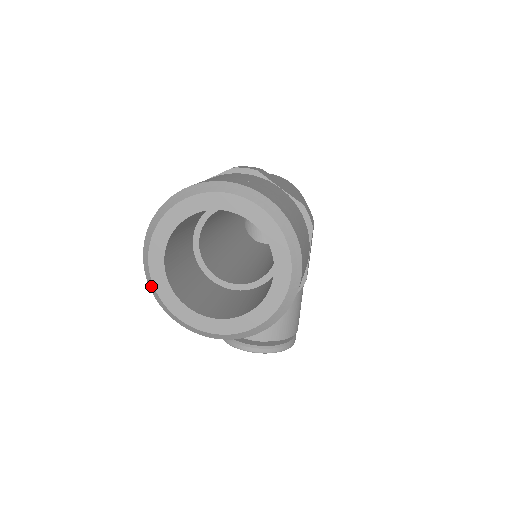
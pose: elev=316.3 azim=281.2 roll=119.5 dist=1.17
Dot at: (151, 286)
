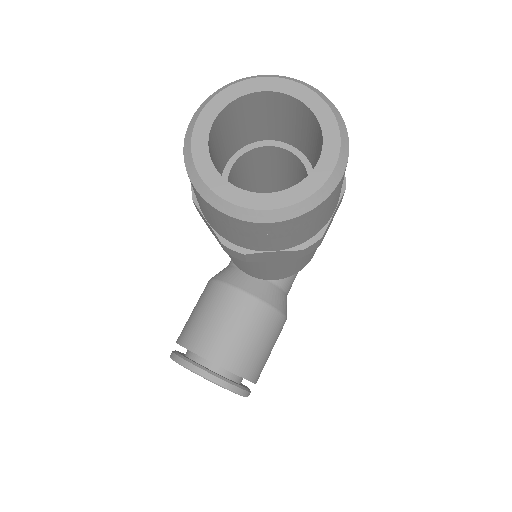
Dot at: (187, 143)
